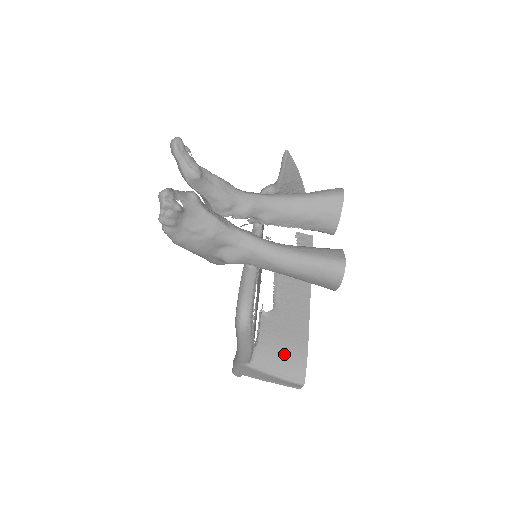
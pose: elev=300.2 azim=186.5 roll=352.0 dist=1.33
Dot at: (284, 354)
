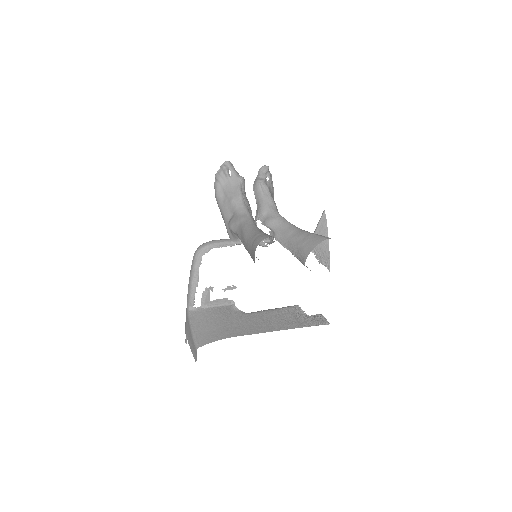
Dot at: (211, 325)
